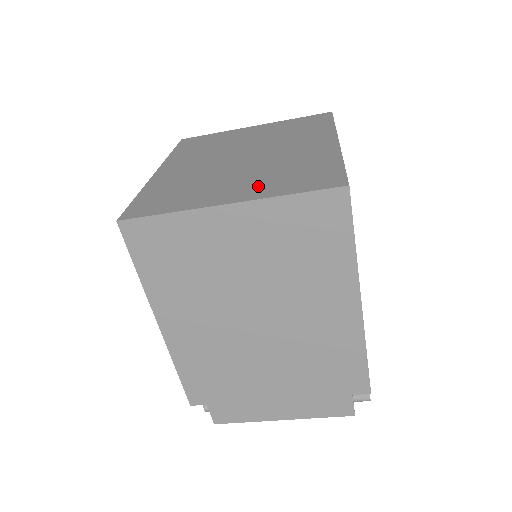
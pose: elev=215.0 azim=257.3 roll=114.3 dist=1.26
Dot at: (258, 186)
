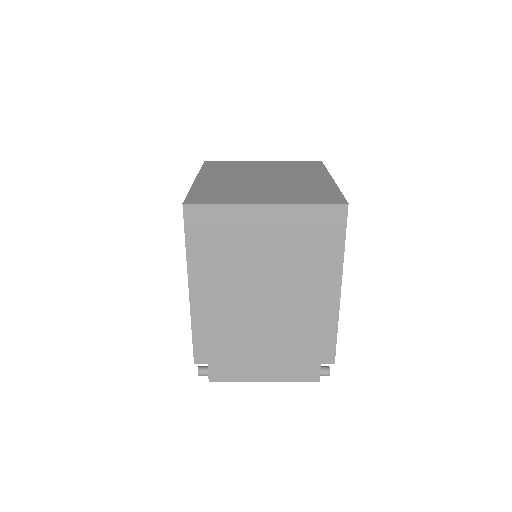
Dot at: (284, 196)
